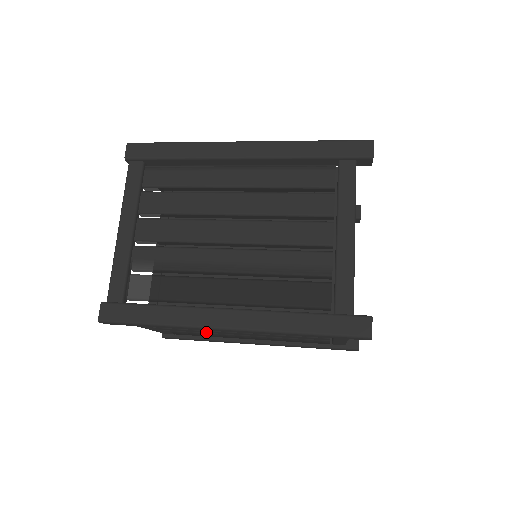
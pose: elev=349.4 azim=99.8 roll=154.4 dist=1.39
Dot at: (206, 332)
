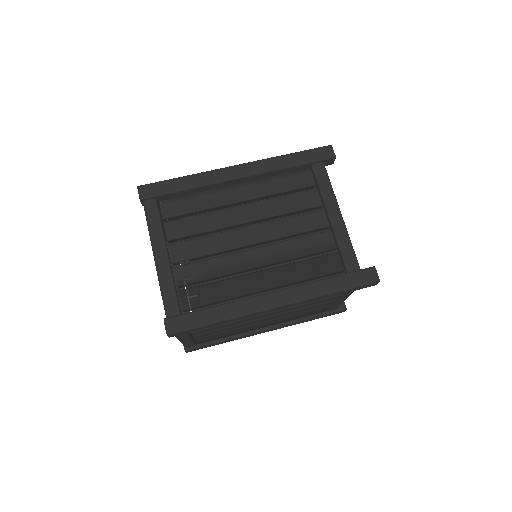
Dot at: (235, 328)
